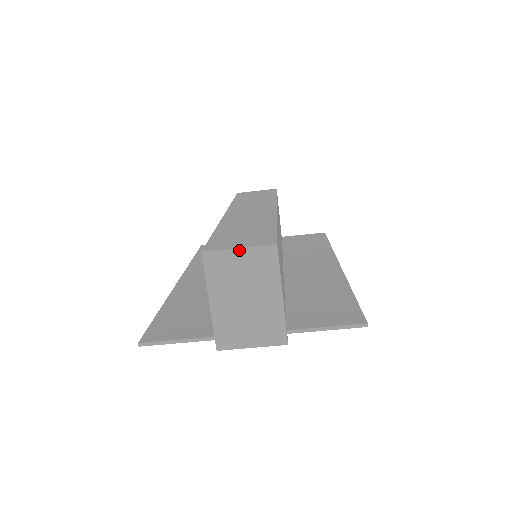
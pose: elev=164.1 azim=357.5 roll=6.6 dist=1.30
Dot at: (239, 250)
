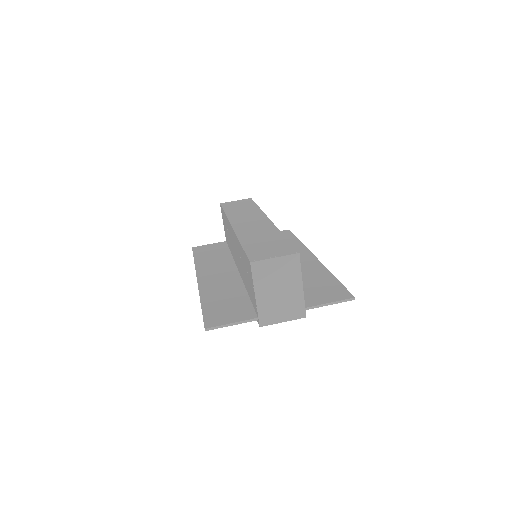
Dot at: (275, 259)
